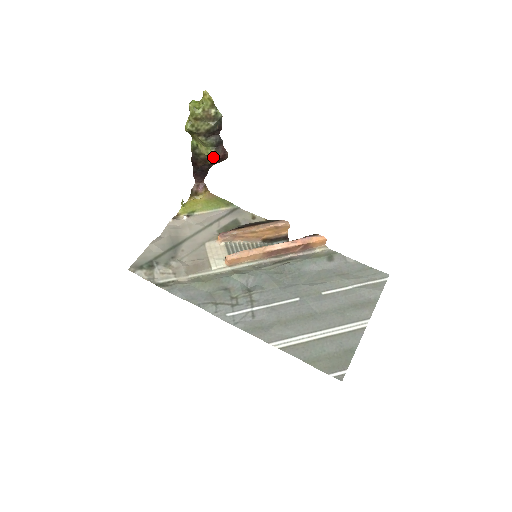
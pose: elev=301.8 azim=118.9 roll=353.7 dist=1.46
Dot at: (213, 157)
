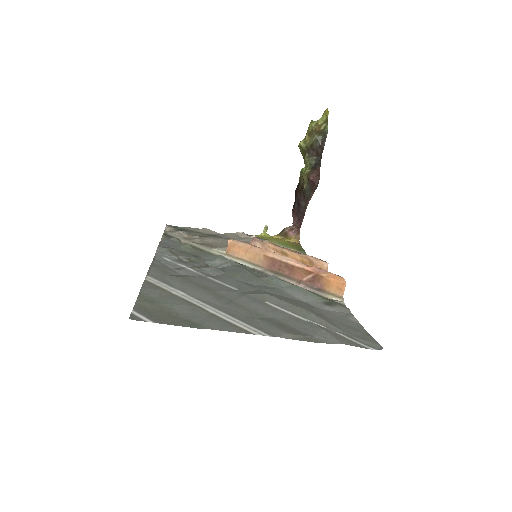
Dot at: (305, 176)
